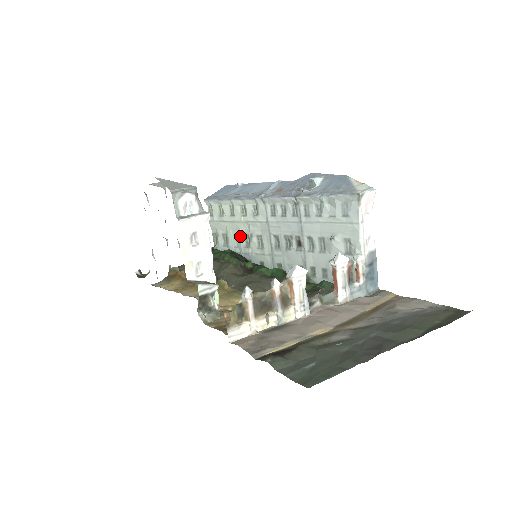
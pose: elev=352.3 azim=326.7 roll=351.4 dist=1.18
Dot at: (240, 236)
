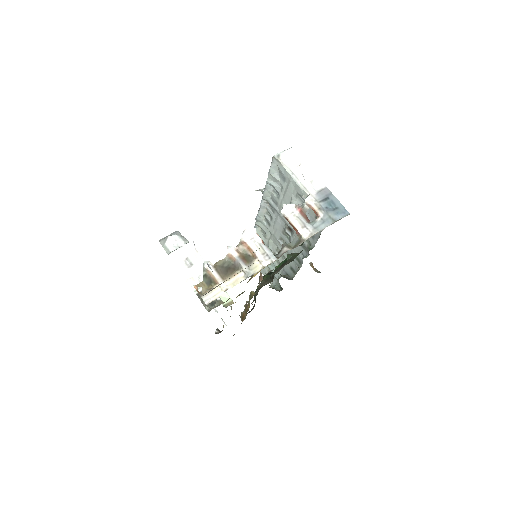
Dot at: occluded
